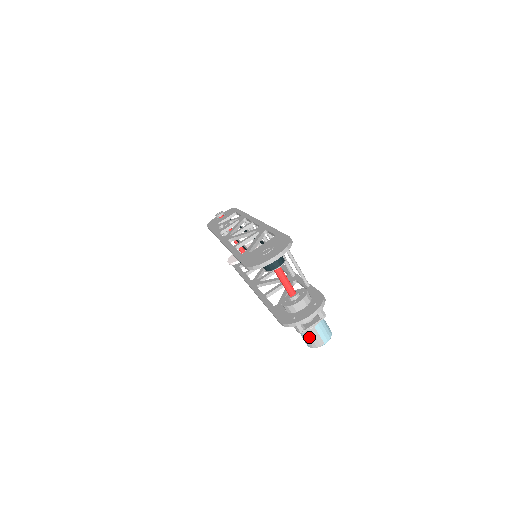
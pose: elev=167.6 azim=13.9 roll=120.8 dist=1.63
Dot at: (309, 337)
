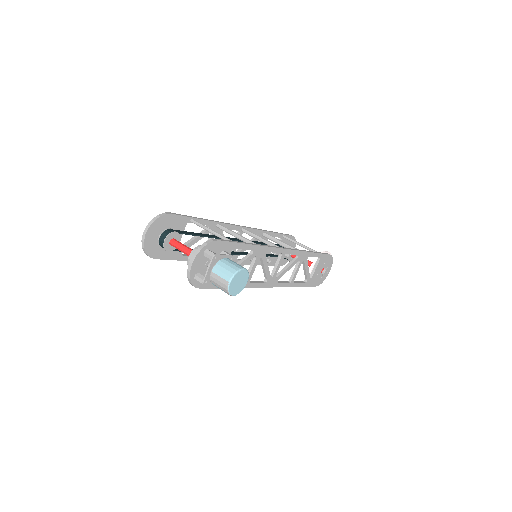
Dot at: (217, 284)
